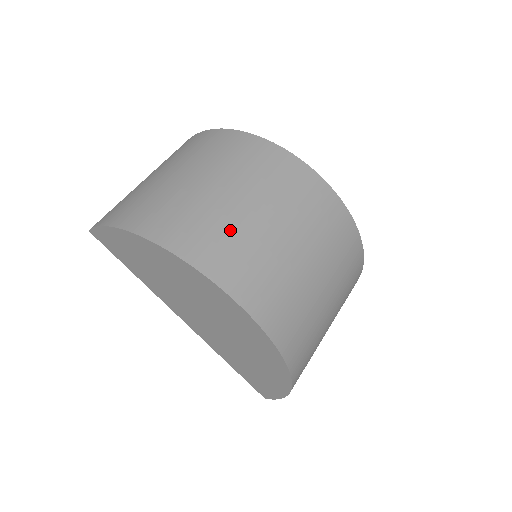
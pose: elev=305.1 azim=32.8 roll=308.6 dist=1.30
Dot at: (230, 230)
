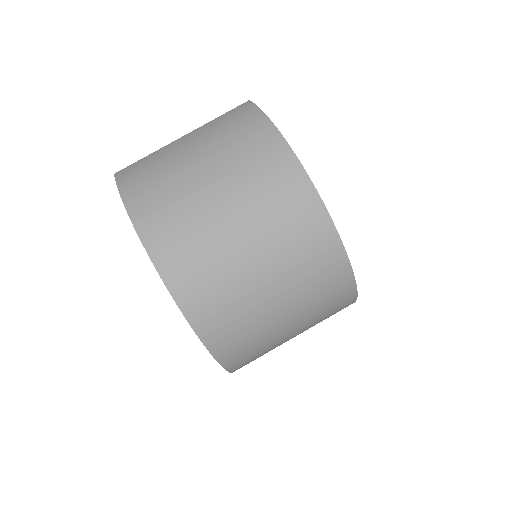
Dot at: (214, 262)
